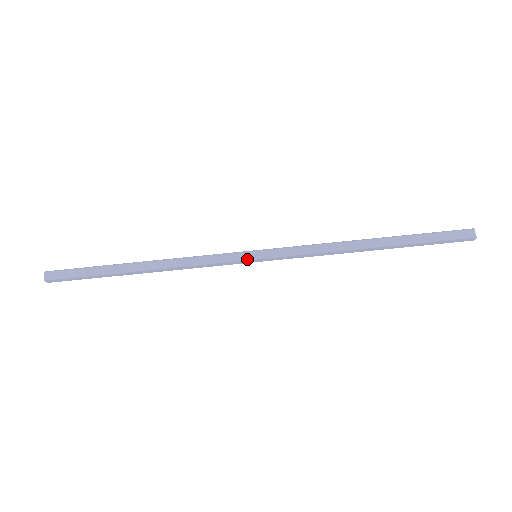
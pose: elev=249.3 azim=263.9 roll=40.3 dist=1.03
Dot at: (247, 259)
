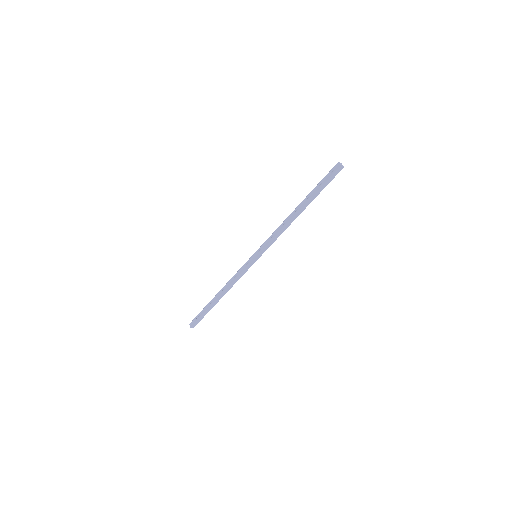
Dot at: (252, 260)
